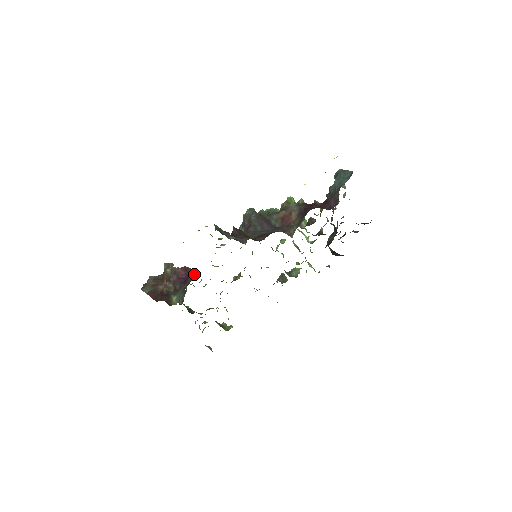
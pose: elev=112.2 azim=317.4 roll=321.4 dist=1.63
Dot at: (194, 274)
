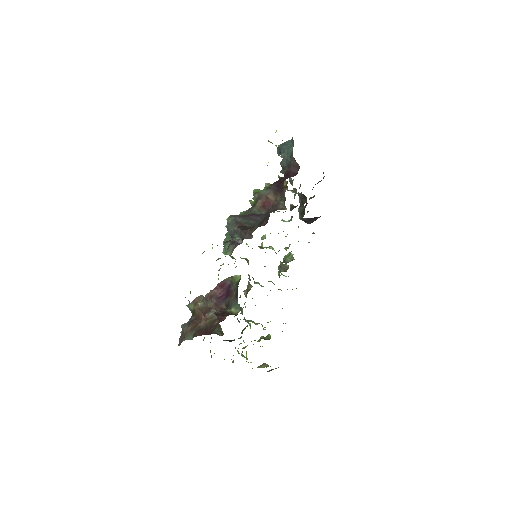
Dot at: (236, 278)
